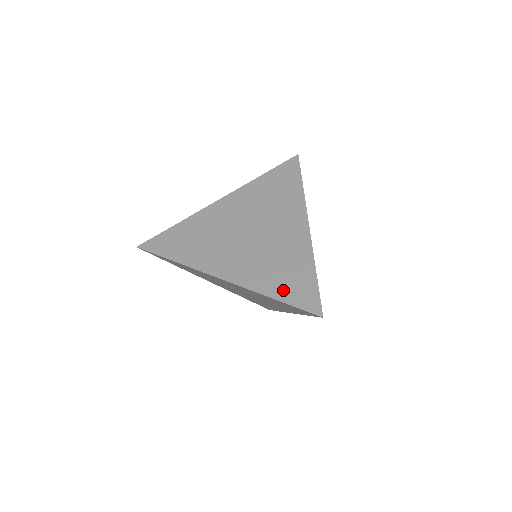
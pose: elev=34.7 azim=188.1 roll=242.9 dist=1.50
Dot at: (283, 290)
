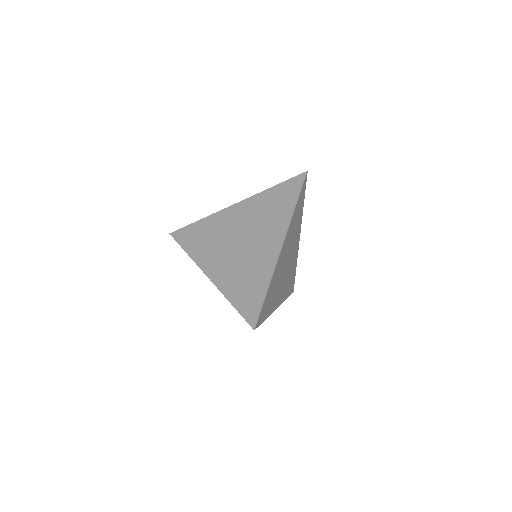
Dot at: (239, 298)
